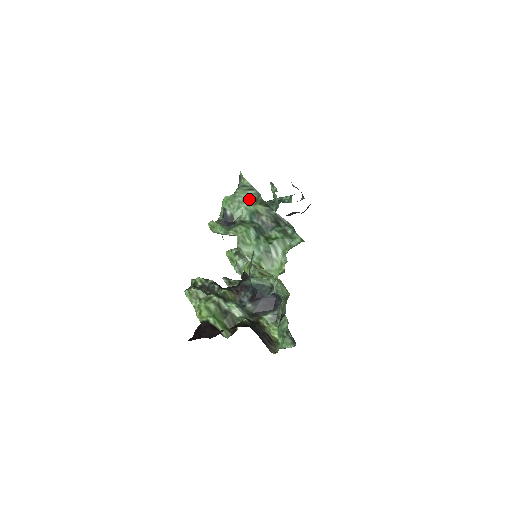
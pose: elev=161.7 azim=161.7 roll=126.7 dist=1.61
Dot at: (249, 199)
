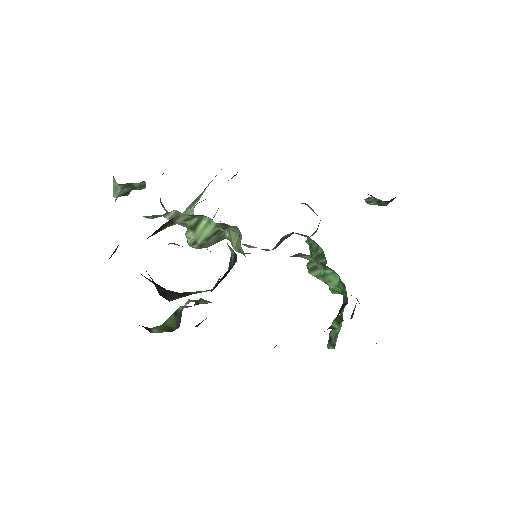
Dot at: occluded
